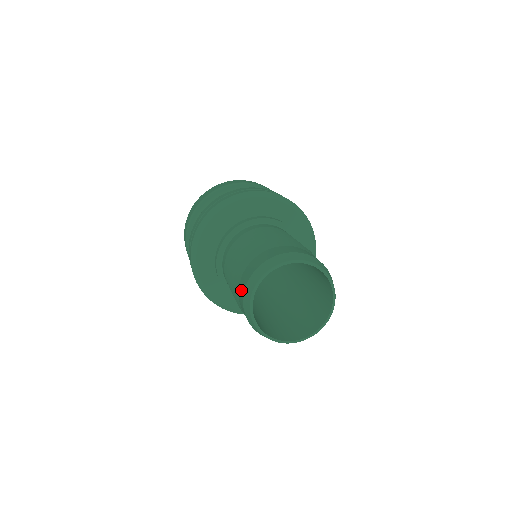
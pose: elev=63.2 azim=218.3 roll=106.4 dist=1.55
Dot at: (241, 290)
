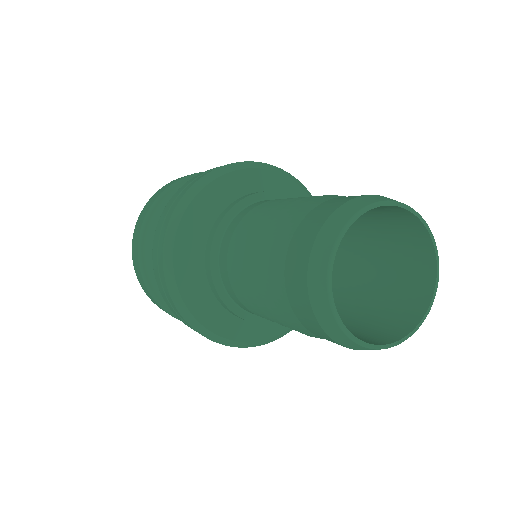
Dot at: (296, 284)
